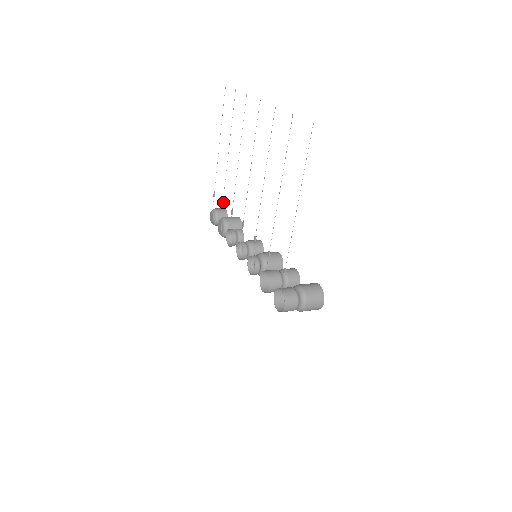
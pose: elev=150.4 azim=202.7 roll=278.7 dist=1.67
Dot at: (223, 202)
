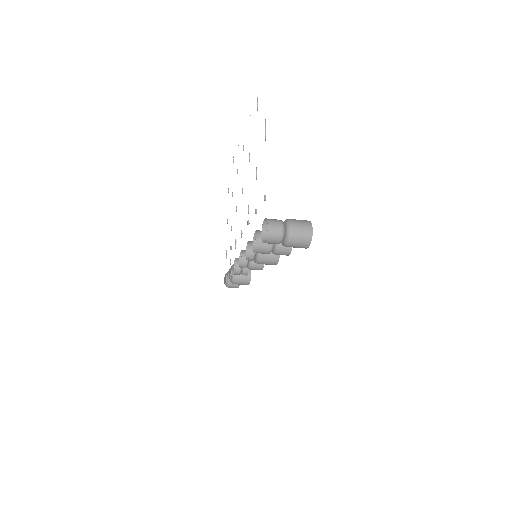
Dot at: (231, 248)
